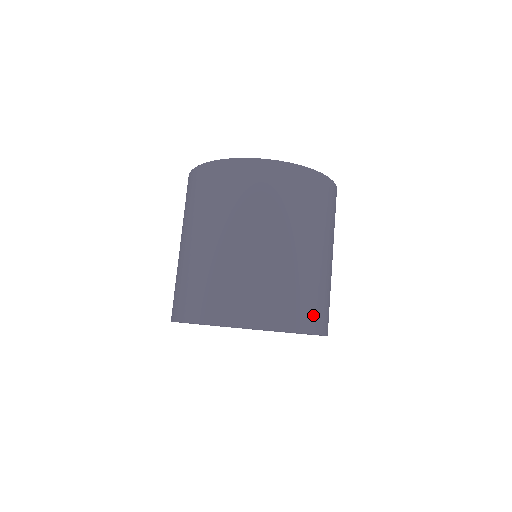
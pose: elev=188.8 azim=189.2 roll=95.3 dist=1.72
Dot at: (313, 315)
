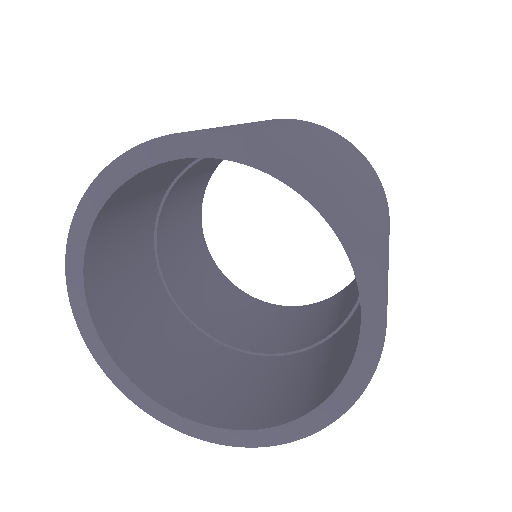
Dot at: (373, 233)
